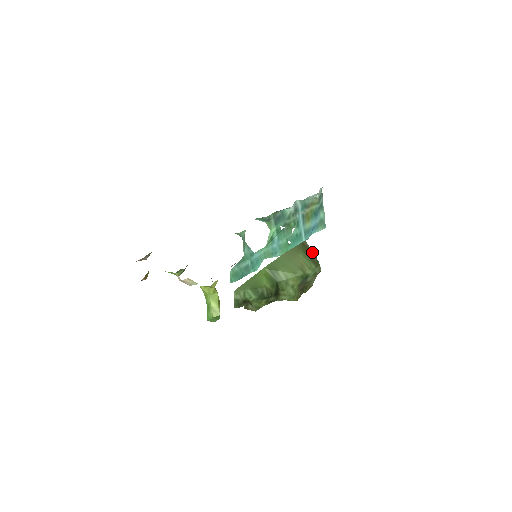
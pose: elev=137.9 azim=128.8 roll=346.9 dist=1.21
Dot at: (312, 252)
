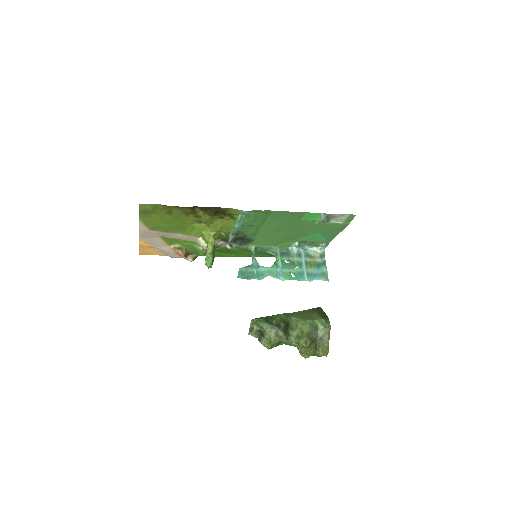
Dot at: (325, 314)
